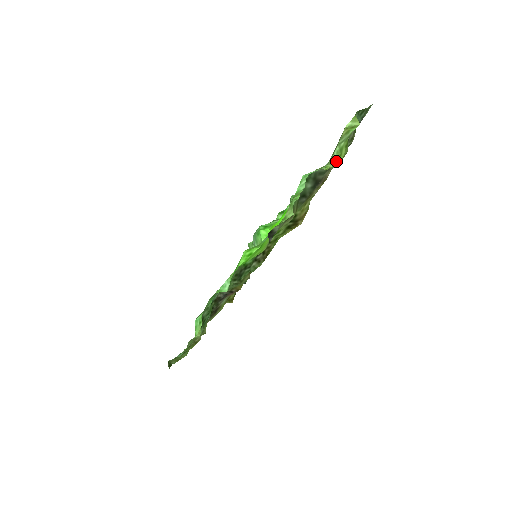
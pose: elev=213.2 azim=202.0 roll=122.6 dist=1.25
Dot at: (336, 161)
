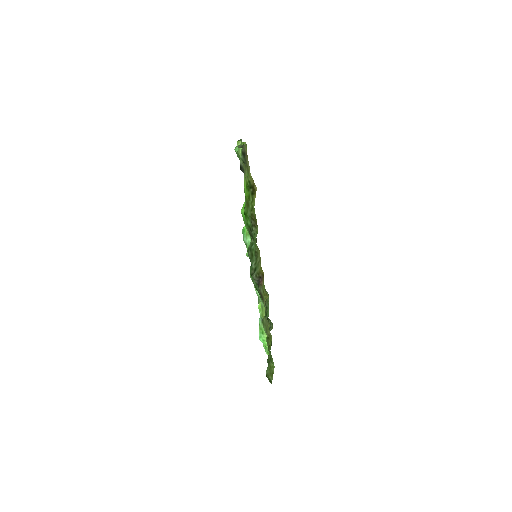
Dot at: occluded
